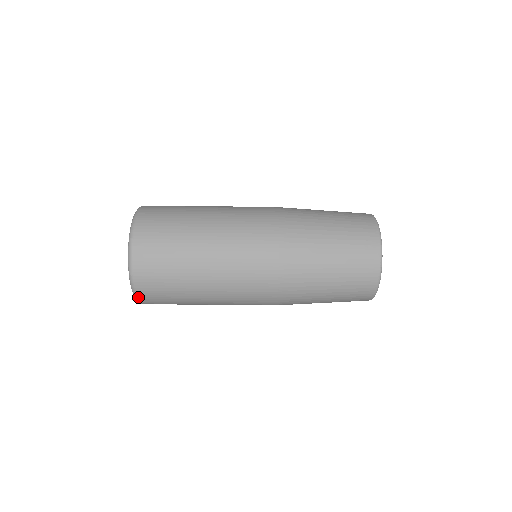
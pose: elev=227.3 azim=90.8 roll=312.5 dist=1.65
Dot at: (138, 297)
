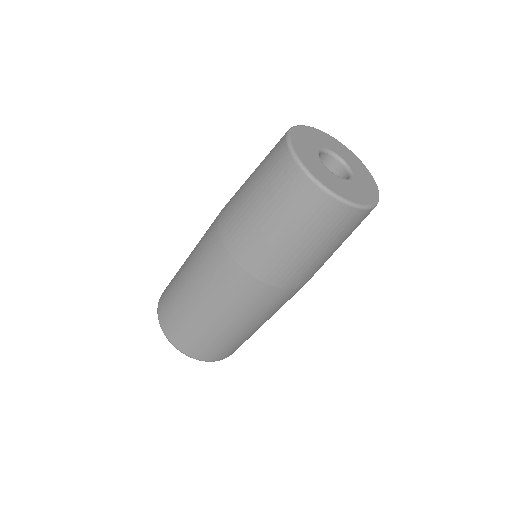
Dot at: (214, 361)
